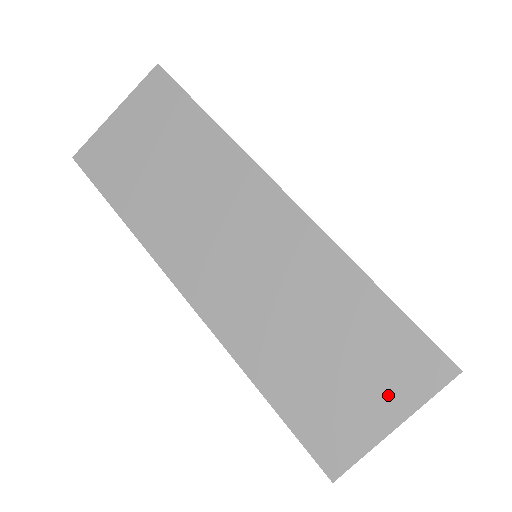
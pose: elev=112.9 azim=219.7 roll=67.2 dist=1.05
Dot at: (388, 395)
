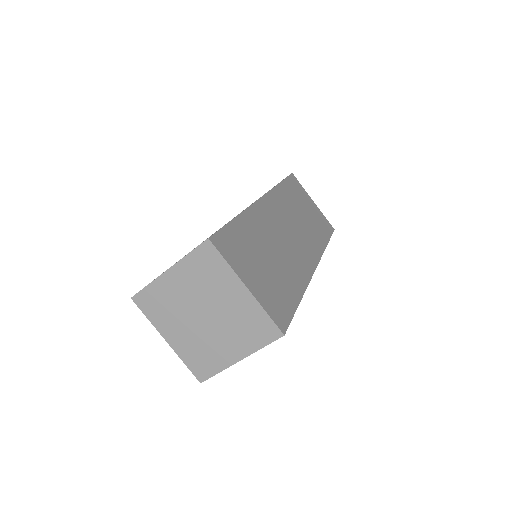
Dot at: occluded
